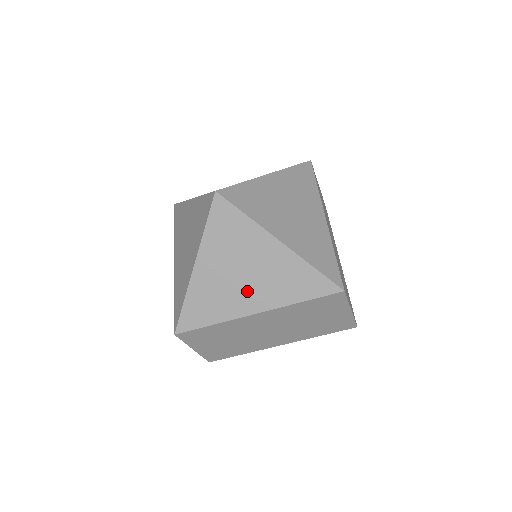
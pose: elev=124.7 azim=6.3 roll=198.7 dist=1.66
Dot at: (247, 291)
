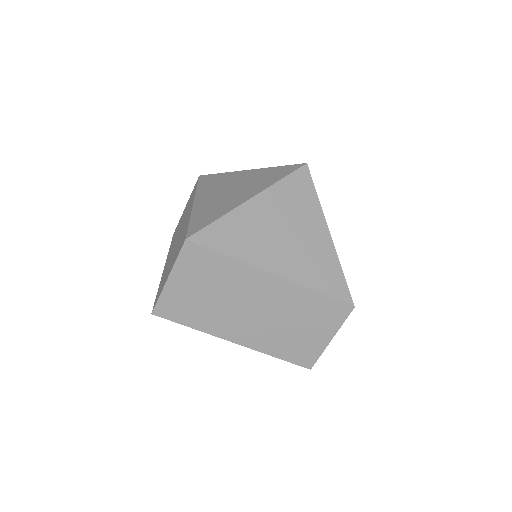
Dot at: (280, 251)
